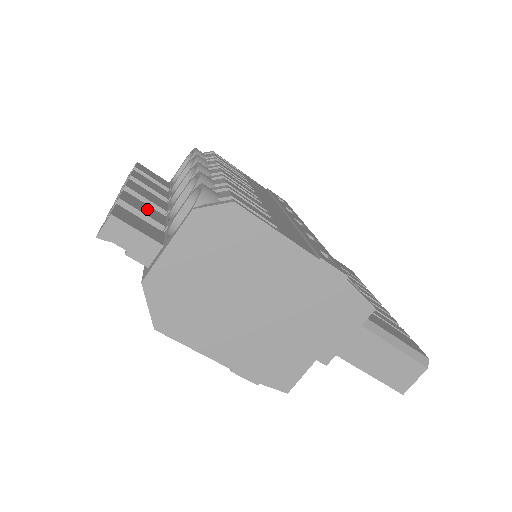
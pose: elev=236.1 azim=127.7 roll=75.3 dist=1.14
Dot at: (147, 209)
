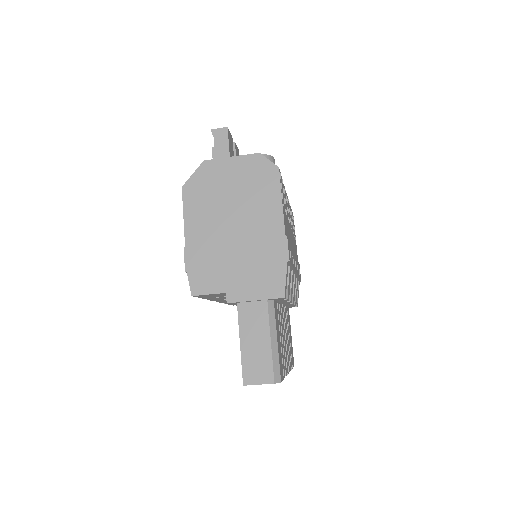
Dot at: occluded
